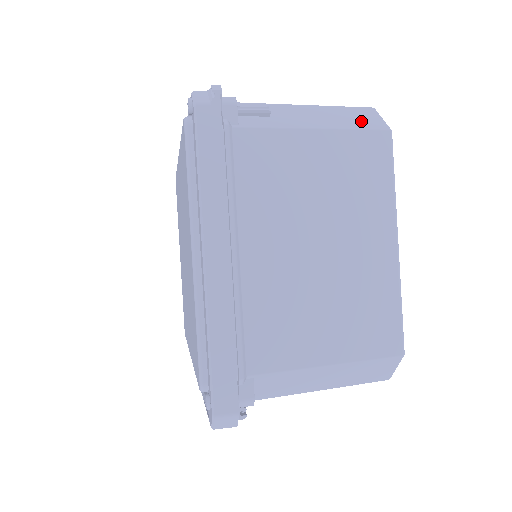
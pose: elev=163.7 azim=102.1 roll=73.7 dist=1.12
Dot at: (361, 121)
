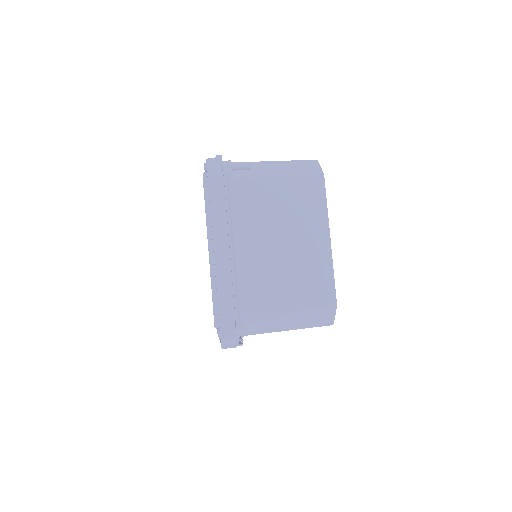
Dot at: (306, 169)
